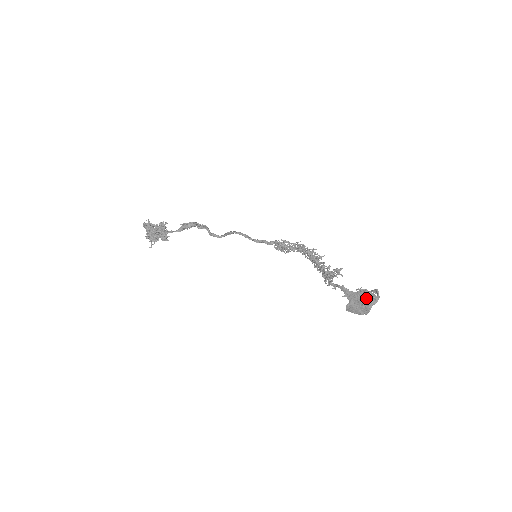
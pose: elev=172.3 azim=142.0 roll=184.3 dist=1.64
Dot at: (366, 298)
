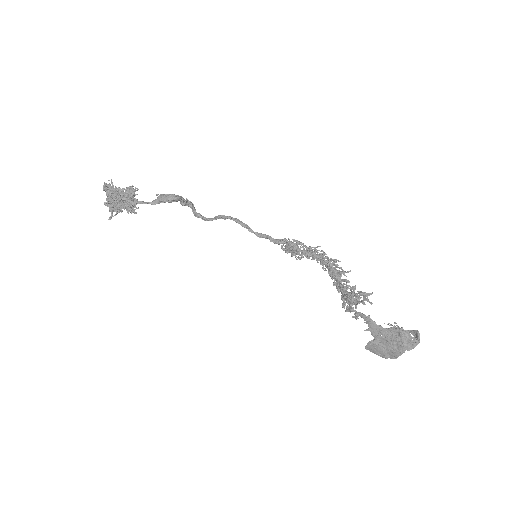
Dot at: (400, 340)
